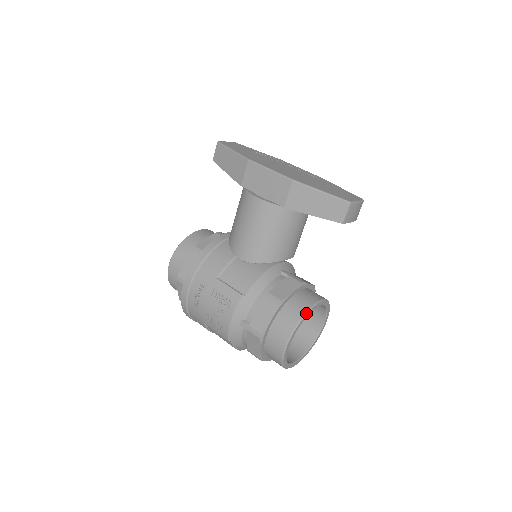
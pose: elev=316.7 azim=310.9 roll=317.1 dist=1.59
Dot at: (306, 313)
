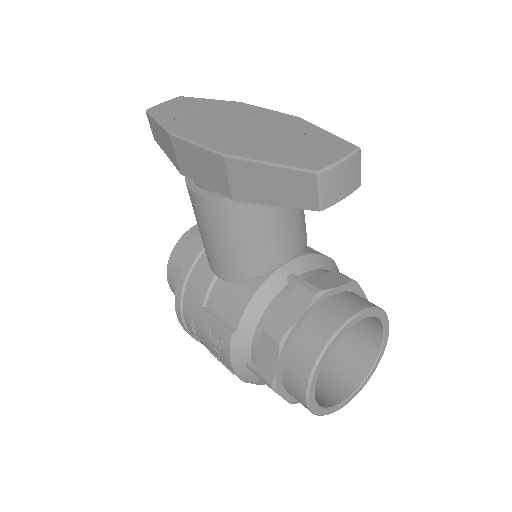
Dot at: (324, 349)
